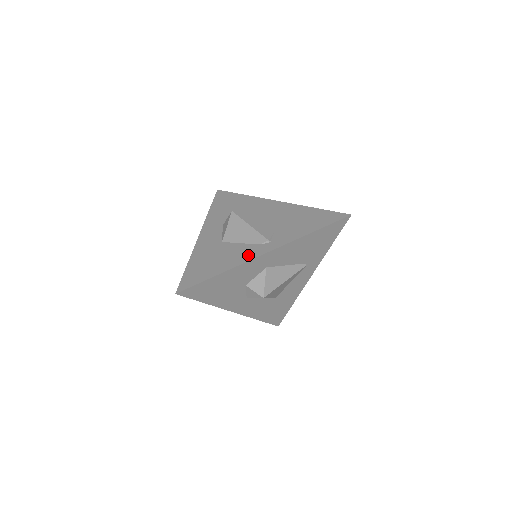
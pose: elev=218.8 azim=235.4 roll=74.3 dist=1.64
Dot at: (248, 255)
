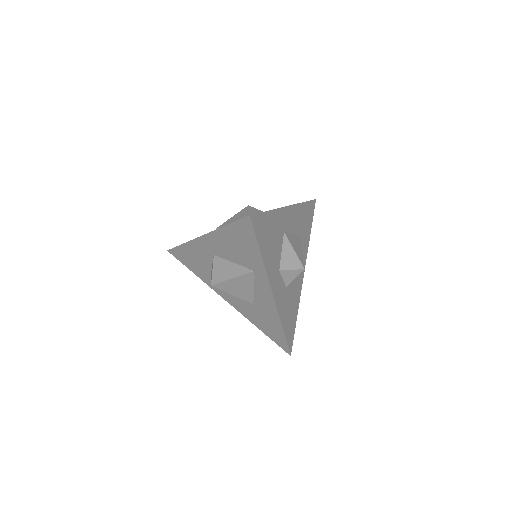
Dot at: occluded
